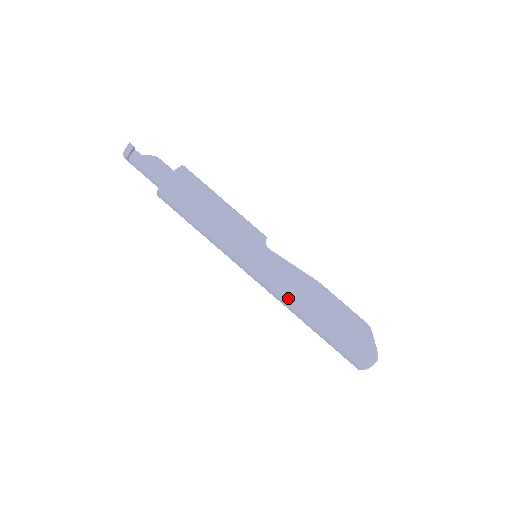
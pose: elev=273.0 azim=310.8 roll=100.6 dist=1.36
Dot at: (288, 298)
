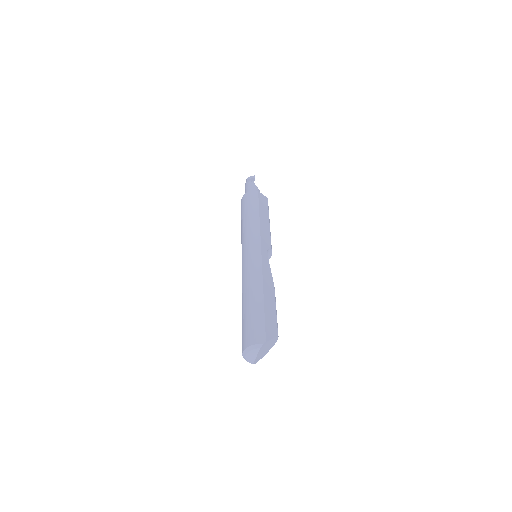
Dot at: (249, 275)
